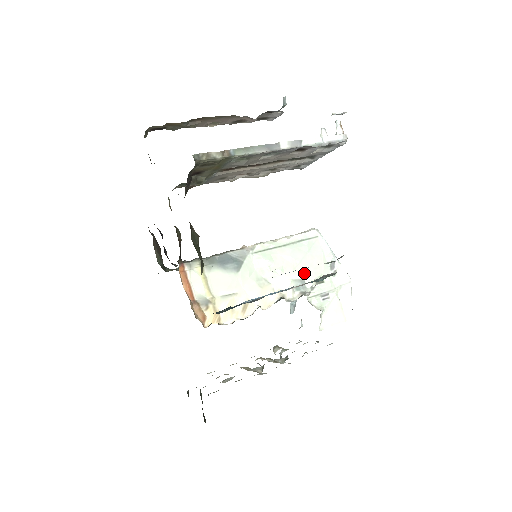
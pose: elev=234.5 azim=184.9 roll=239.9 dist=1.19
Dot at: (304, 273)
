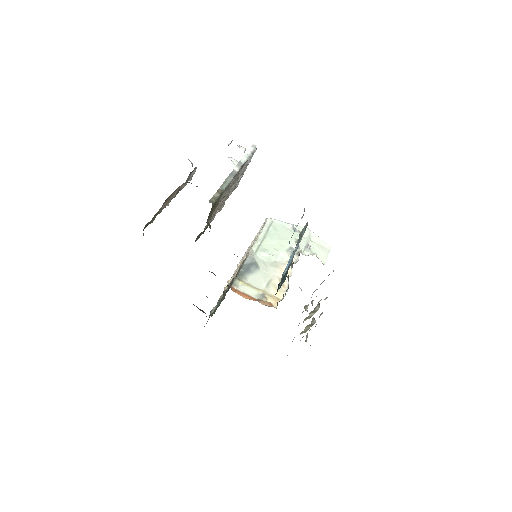
Dot at: (287, 244)
